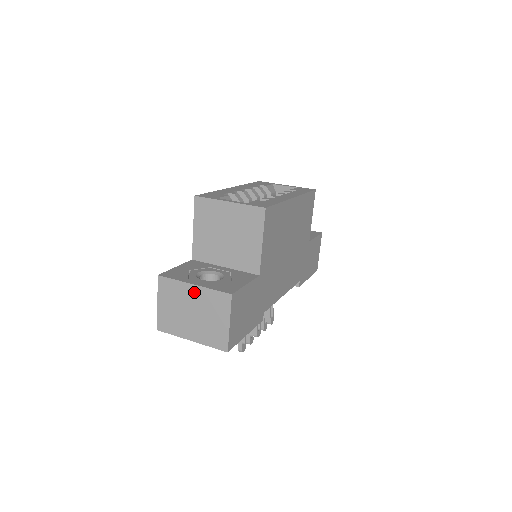
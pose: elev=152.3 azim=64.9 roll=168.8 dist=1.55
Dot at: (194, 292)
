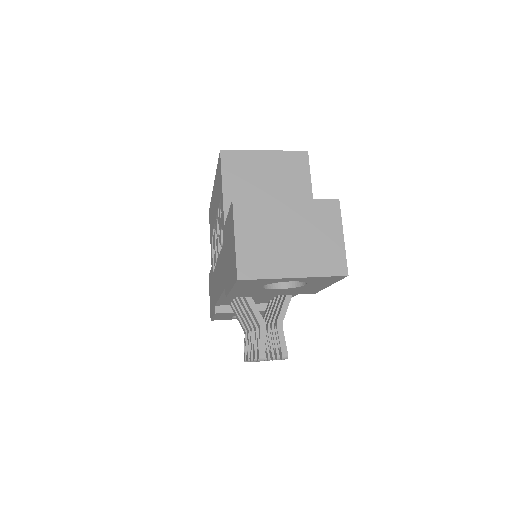
Dot at: (289, 209)
